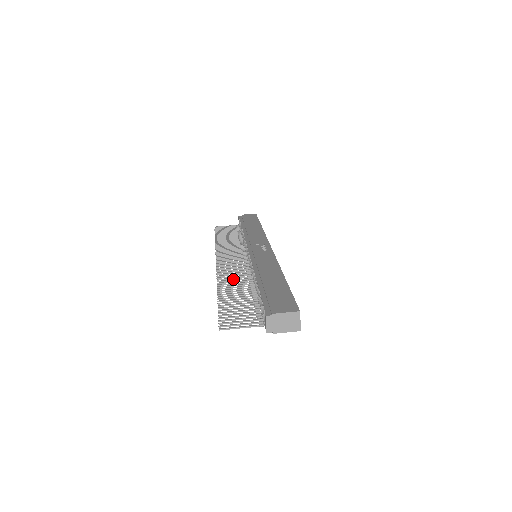
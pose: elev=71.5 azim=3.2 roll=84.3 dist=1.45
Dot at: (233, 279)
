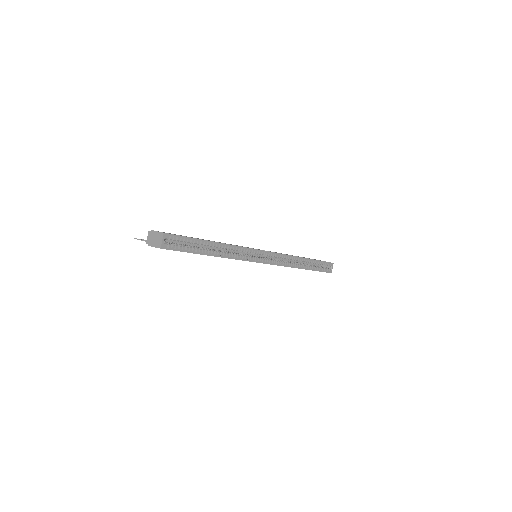
Dot at: occluded
